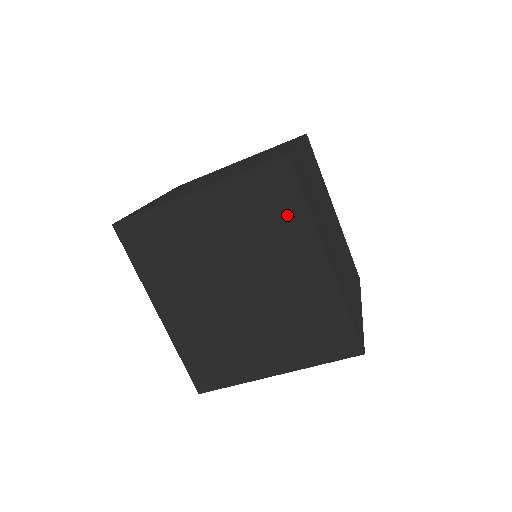
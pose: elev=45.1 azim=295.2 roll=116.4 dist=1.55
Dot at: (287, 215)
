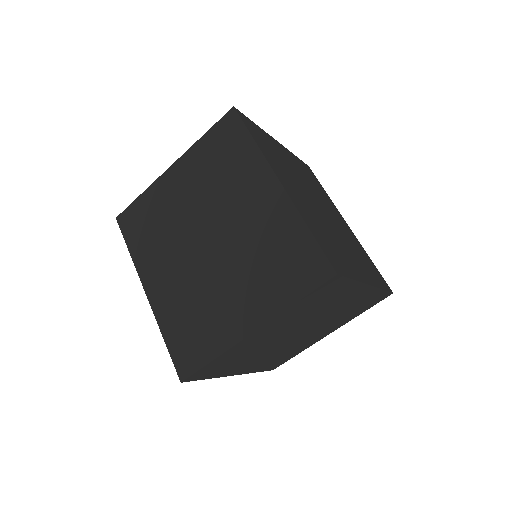
Dot at: (239, 155)
